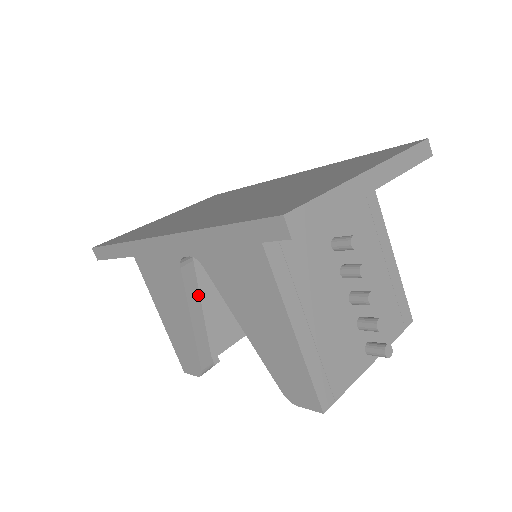
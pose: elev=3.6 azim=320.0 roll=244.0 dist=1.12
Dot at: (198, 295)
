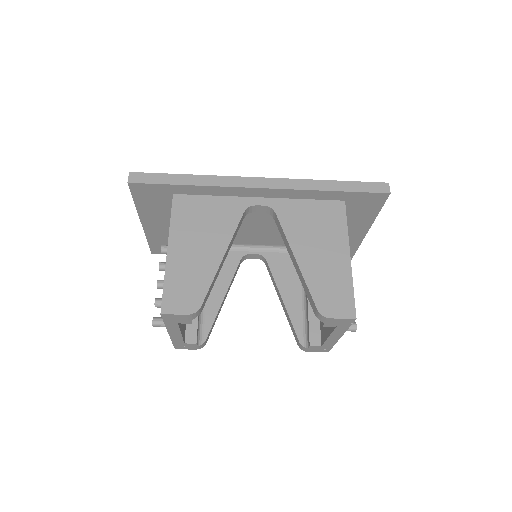
Dot at: occluded
